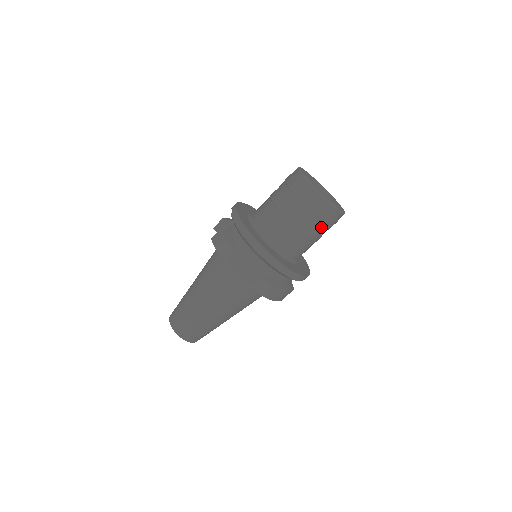
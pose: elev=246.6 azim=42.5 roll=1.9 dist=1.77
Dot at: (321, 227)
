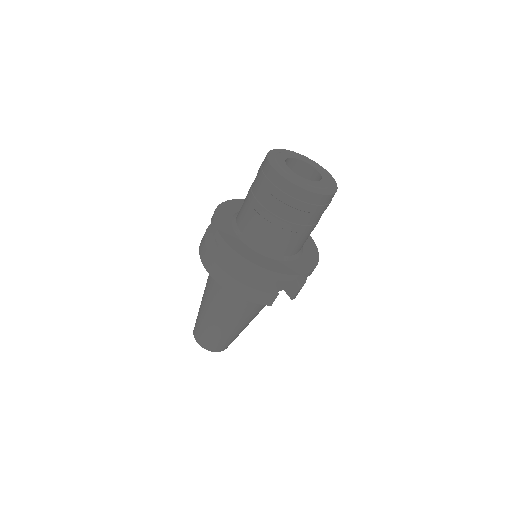
Dot at: (280, 206)
